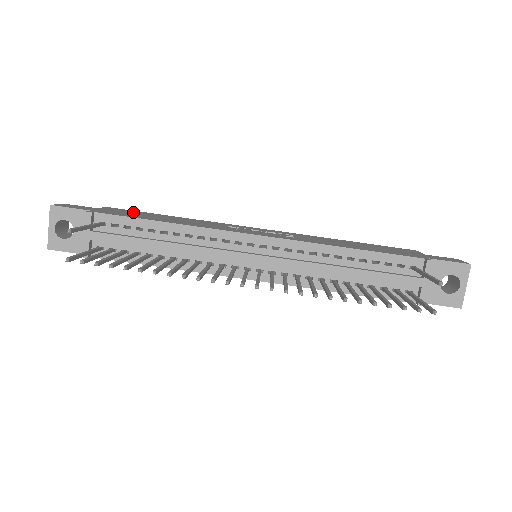
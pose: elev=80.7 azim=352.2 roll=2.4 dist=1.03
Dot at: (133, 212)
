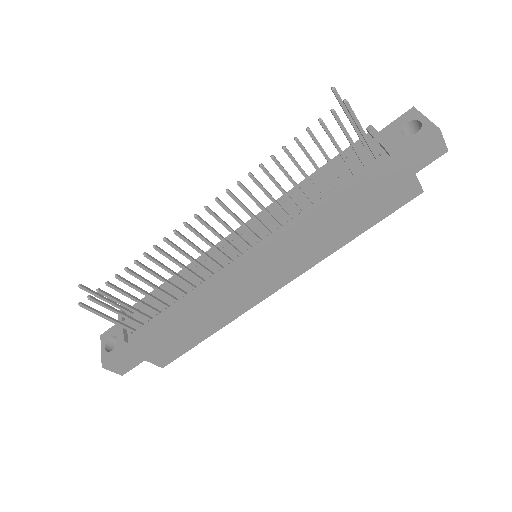
Dot at: occluded
